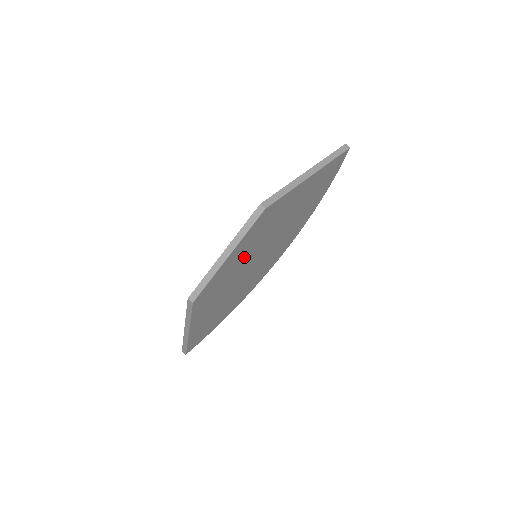
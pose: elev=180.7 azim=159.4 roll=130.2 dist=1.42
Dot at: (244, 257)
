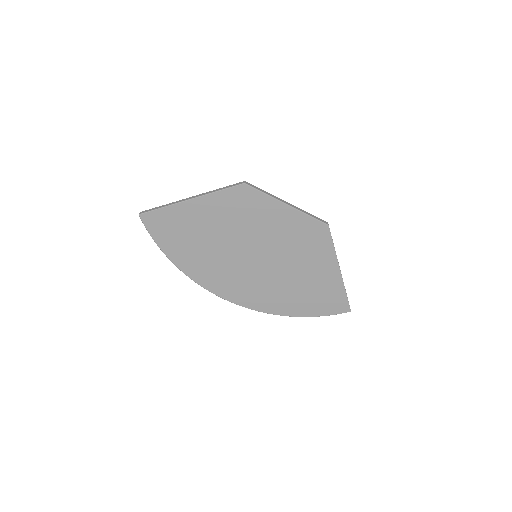
Dot at: (272, 232)
